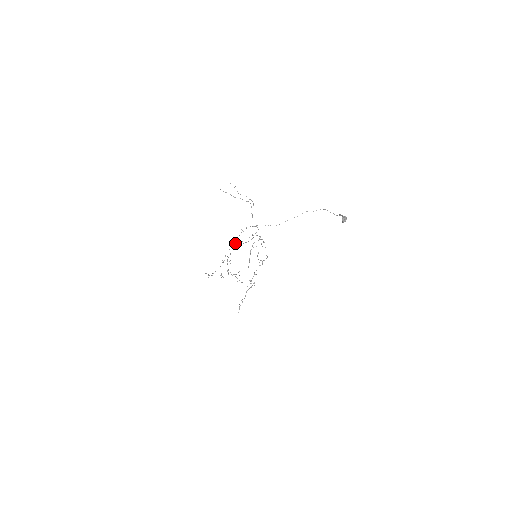
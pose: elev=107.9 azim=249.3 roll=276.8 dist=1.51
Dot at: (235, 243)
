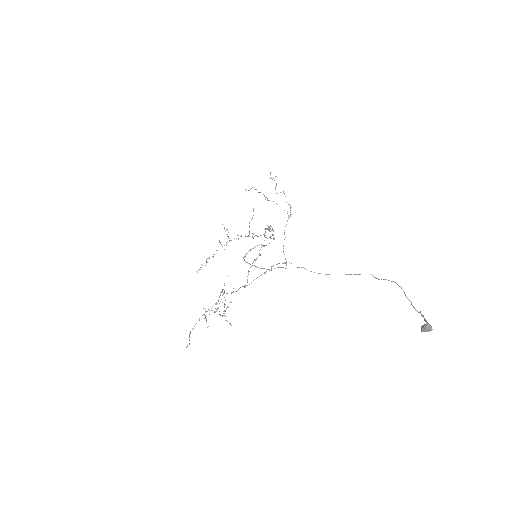
Dot at: (245, 285)
